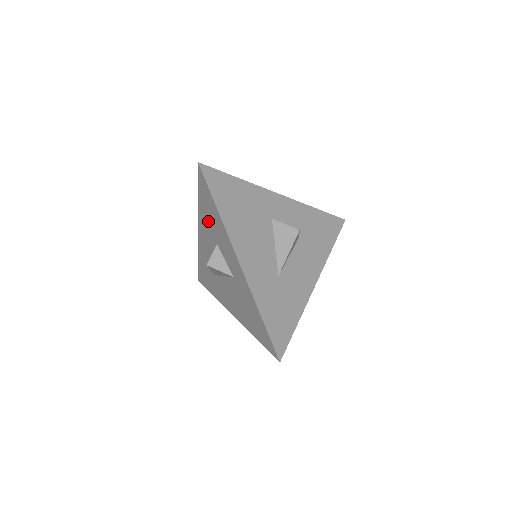
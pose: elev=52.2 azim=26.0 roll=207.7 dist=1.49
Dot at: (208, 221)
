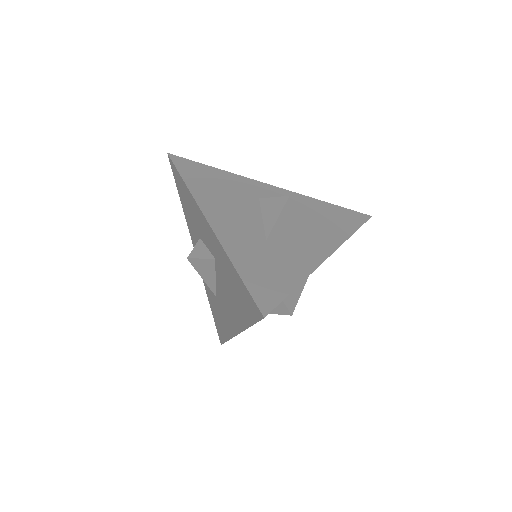
Dot at: (190, 219)
